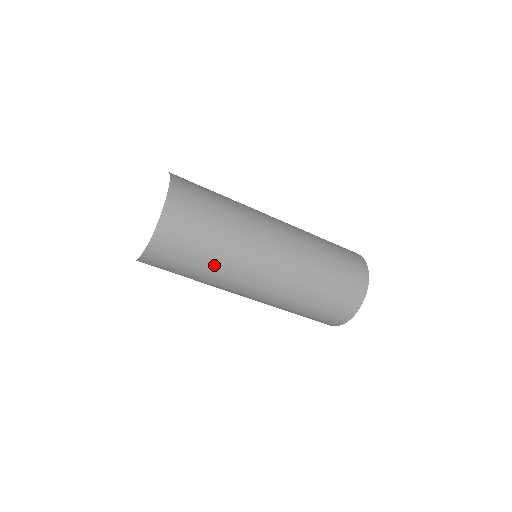
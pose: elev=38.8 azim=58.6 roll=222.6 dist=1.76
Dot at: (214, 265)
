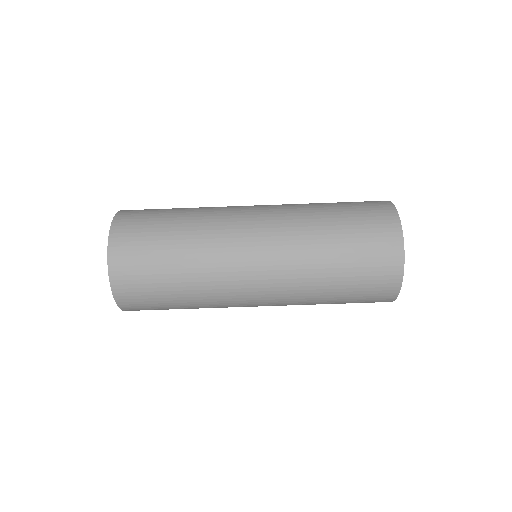
Dot at: (188, 273)
